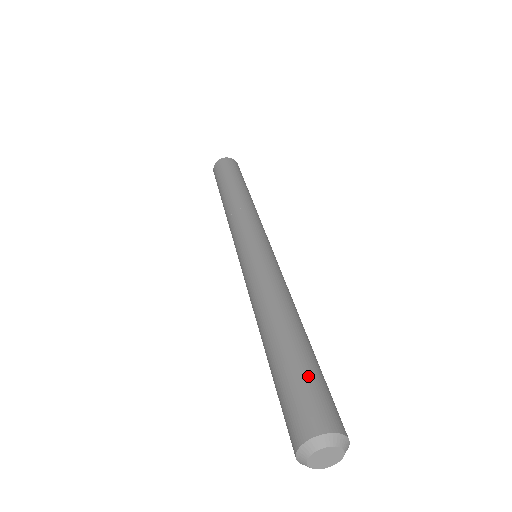
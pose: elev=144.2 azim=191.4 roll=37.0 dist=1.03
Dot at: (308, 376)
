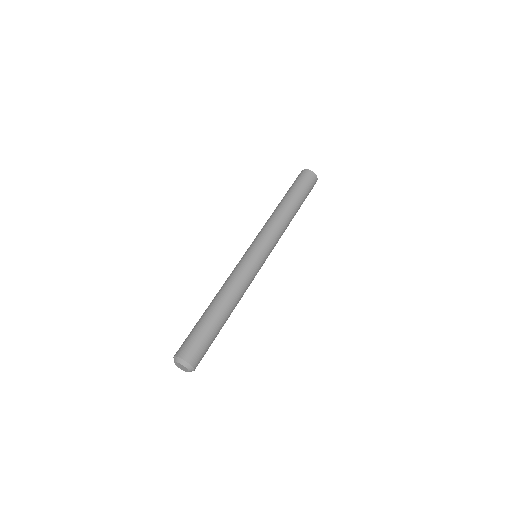
Dot at: (195, 332)
